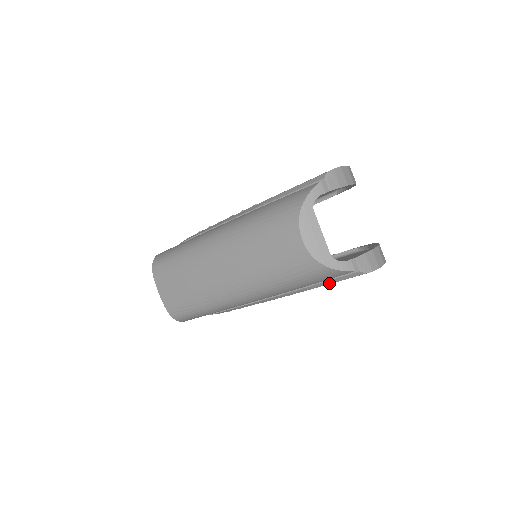
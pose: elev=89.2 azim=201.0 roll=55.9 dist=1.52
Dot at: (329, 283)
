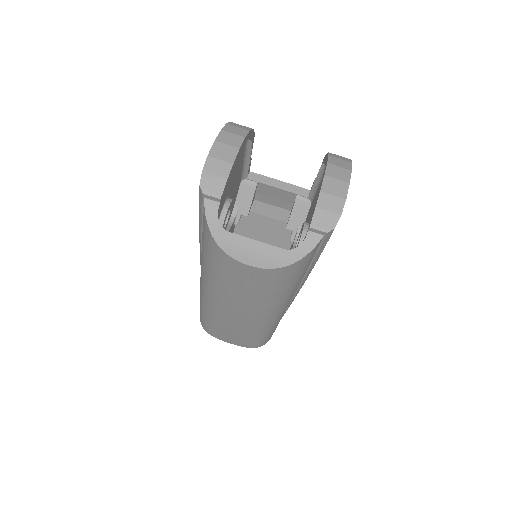
Dot at: (320, 253)
